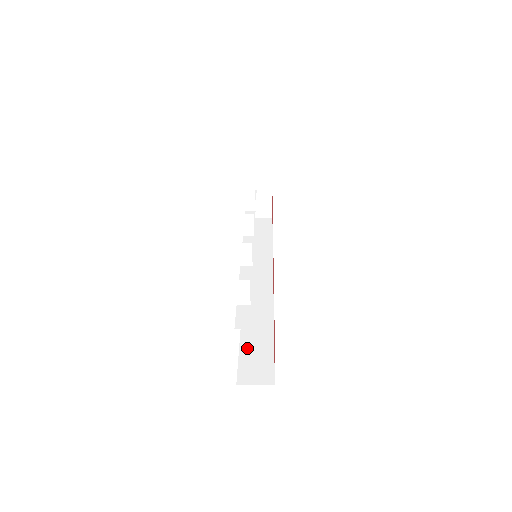
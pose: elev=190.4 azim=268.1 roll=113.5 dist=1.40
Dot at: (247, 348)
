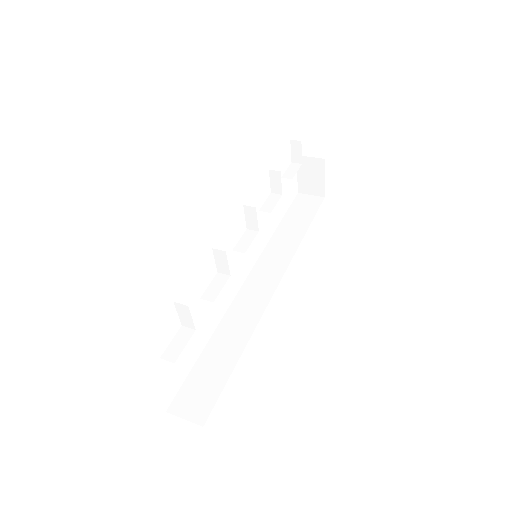
Dot at: (201, 368)
